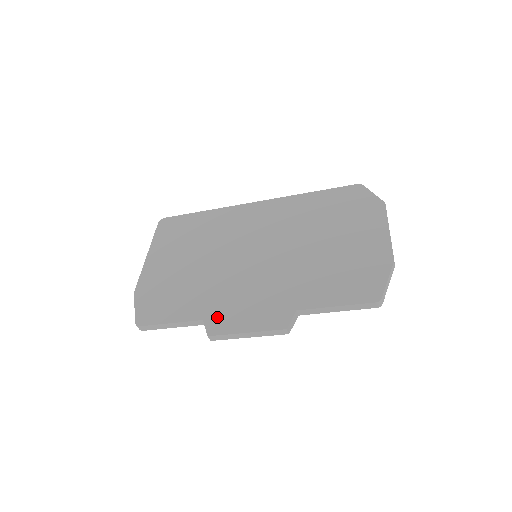
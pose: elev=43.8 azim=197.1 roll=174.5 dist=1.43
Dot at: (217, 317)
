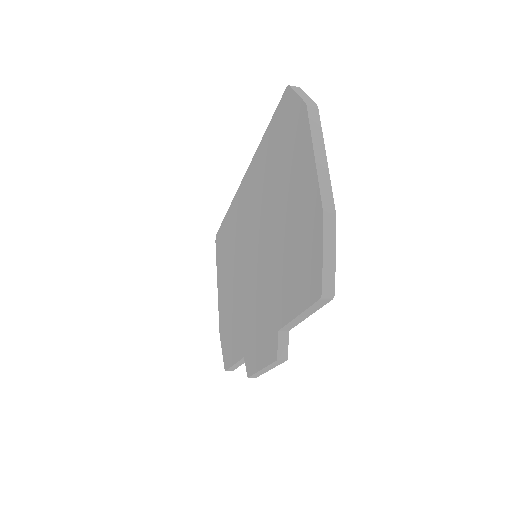
Dot at: (248, 352)
